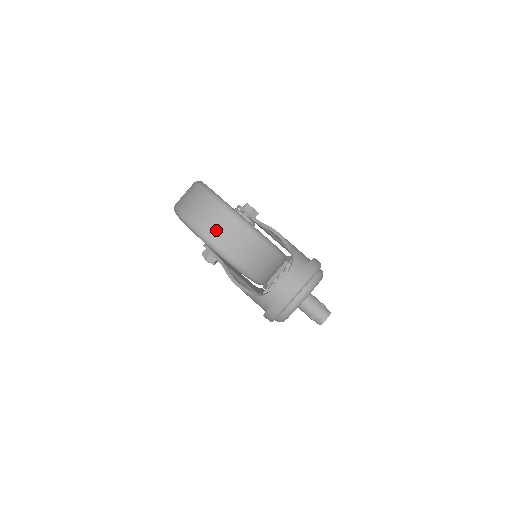
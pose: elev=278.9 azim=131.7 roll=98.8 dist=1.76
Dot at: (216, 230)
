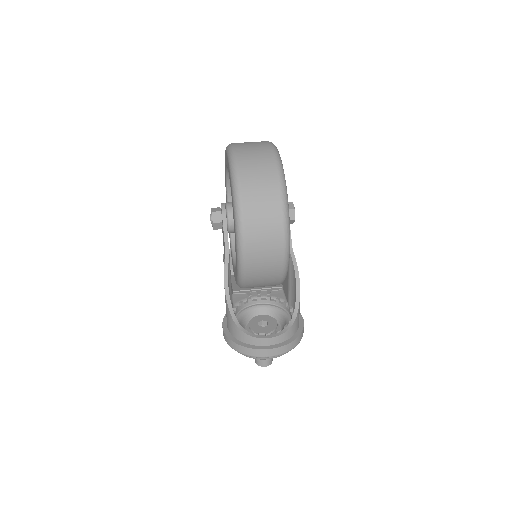
Dot at: (259, 249)
